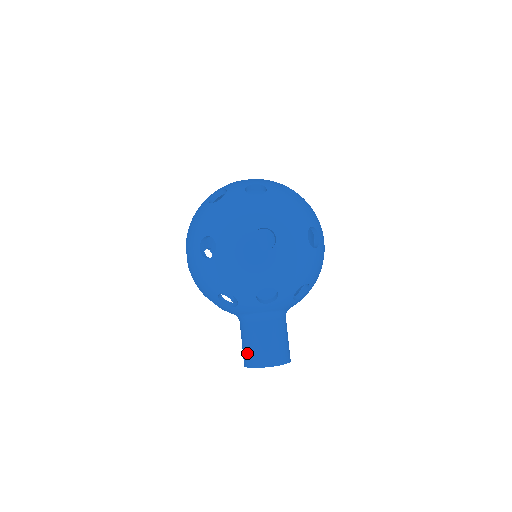
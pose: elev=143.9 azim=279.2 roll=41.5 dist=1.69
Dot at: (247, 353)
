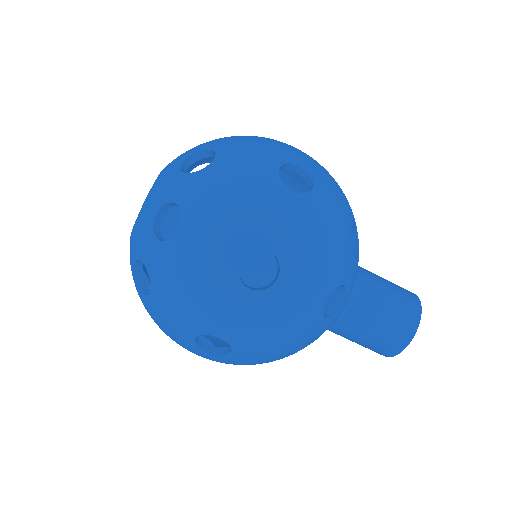
Dot at: (373, 349)
